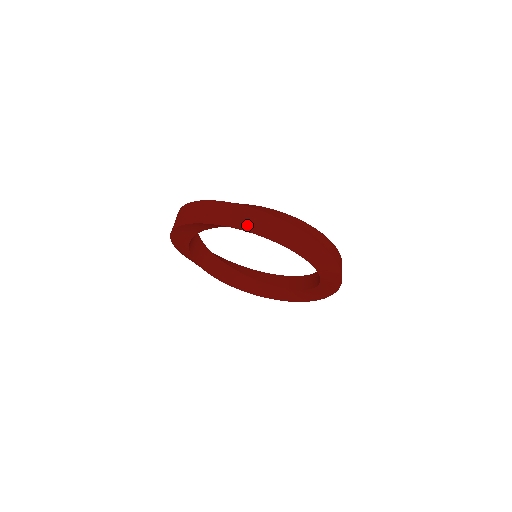
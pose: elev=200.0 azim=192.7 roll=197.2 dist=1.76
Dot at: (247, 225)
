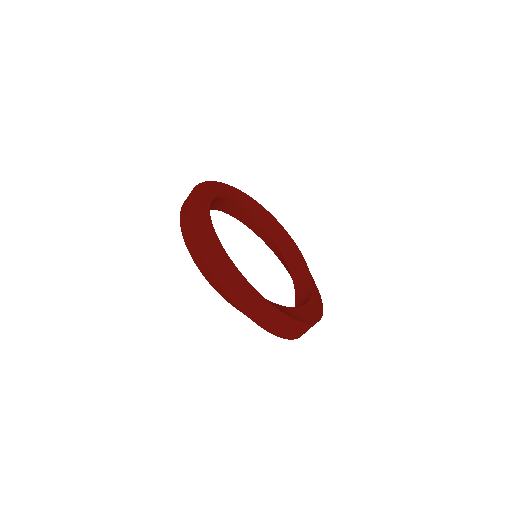
Dot at: (199, 265)
